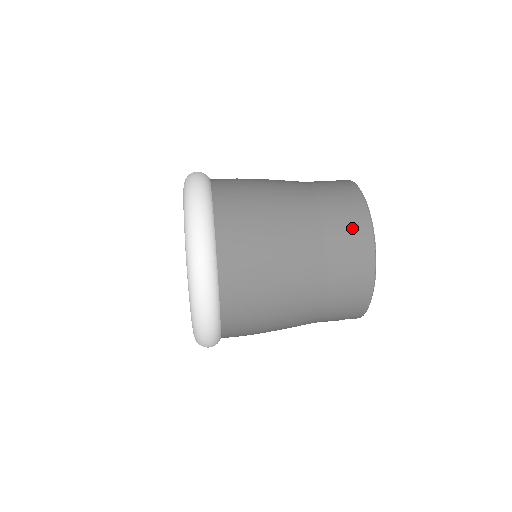
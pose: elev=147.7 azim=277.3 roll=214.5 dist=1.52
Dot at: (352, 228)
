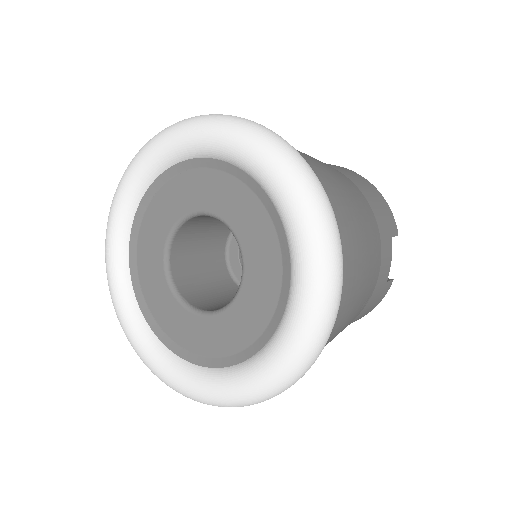
Dot at: occluded
